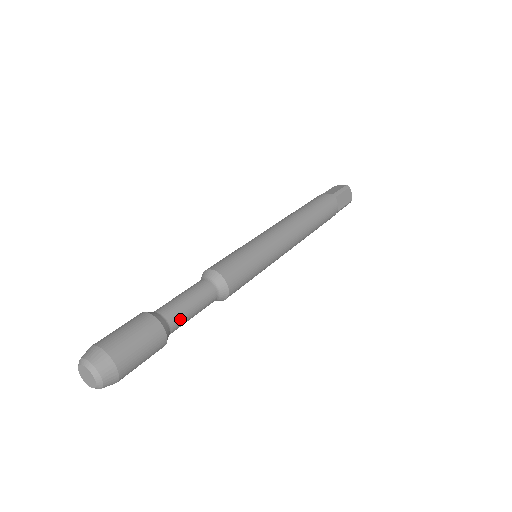
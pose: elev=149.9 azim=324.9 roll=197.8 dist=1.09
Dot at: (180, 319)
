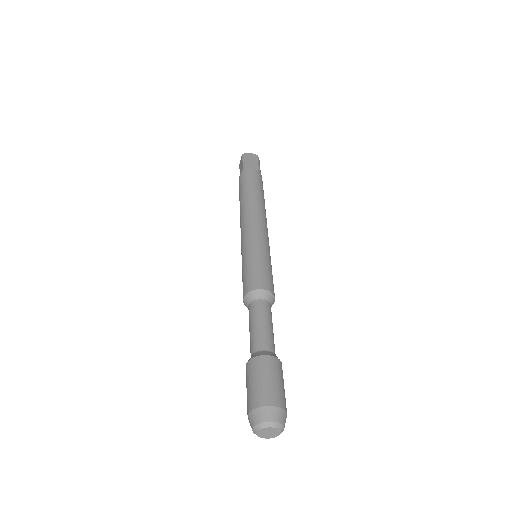
Dot at: occluded
